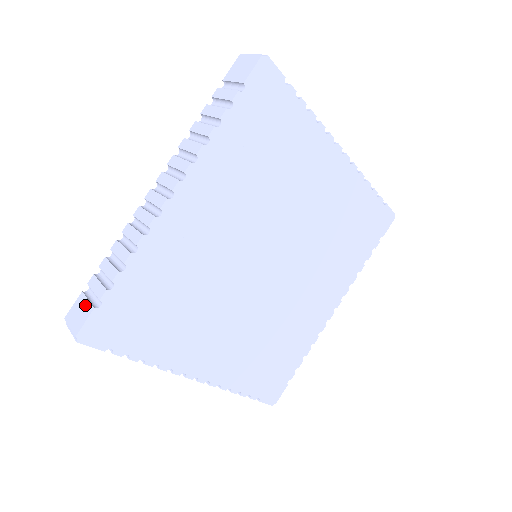
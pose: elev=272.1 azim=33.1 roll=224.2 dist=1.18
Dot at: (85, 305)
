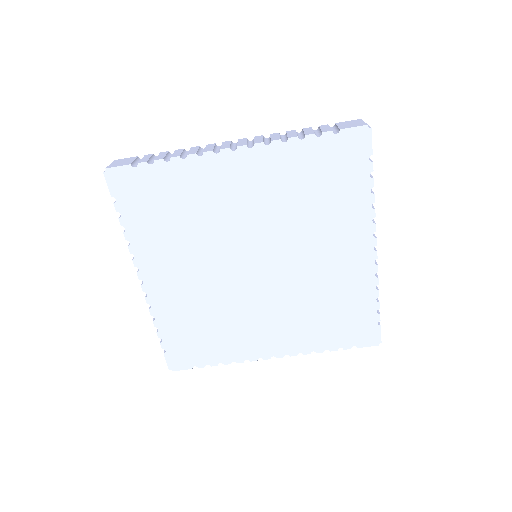
Dot at: (130, 161)
